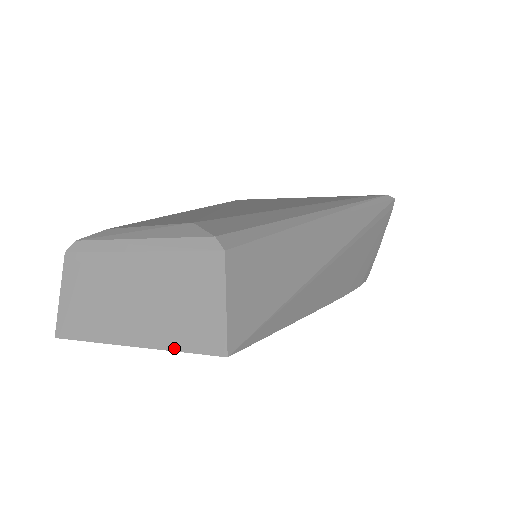
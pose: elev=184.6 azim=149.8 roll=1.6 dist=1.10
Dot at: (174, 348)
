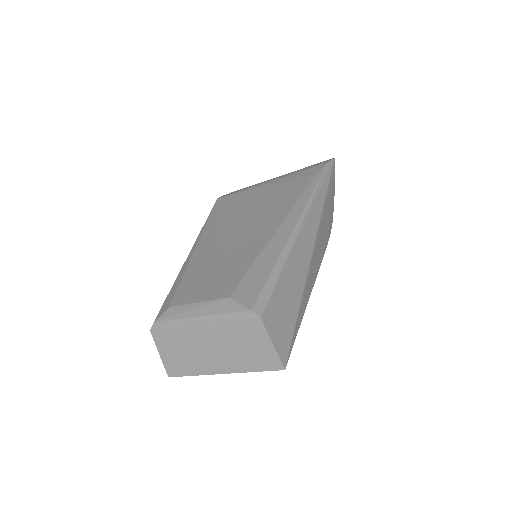
Dot at: (251, 371)
